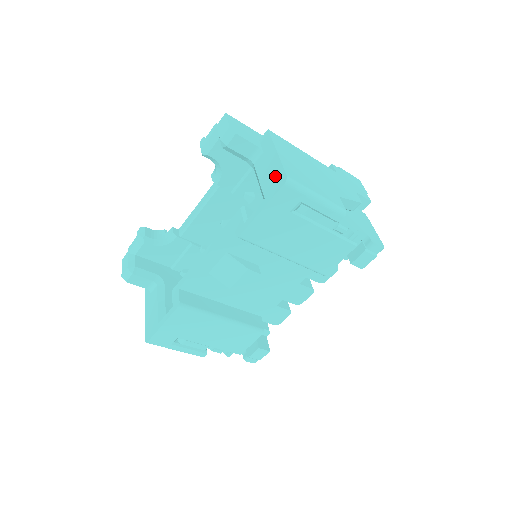
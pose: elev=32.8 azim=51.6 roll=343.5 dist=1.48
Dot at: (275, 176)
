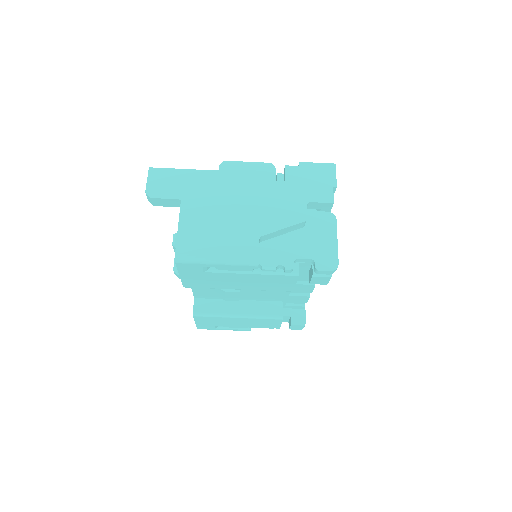
Dot at: occluded
